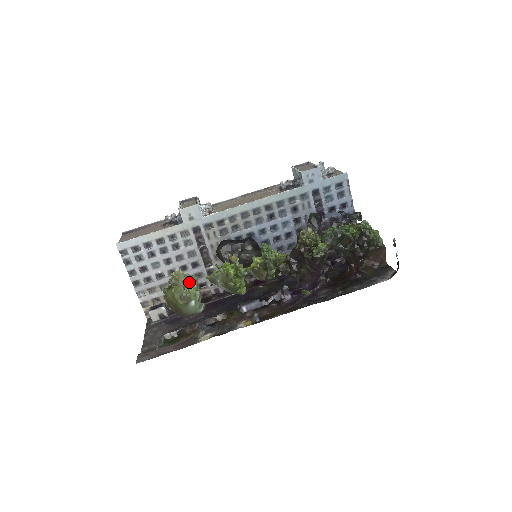
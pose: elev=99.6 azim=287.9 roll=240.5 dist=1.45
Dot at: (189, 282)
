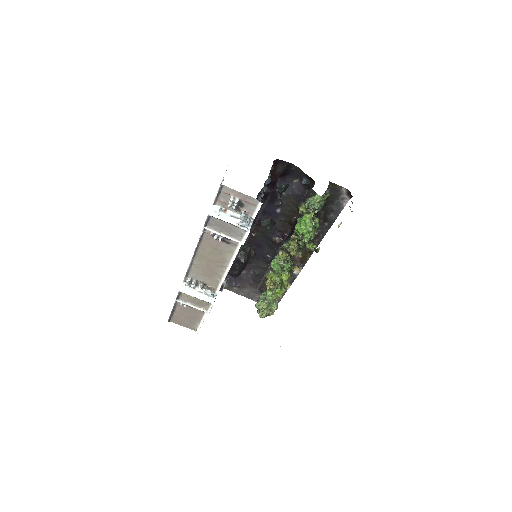
Dot at: (269, 307)
